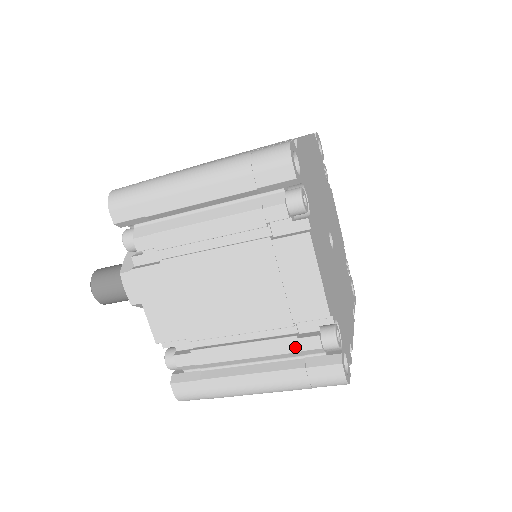
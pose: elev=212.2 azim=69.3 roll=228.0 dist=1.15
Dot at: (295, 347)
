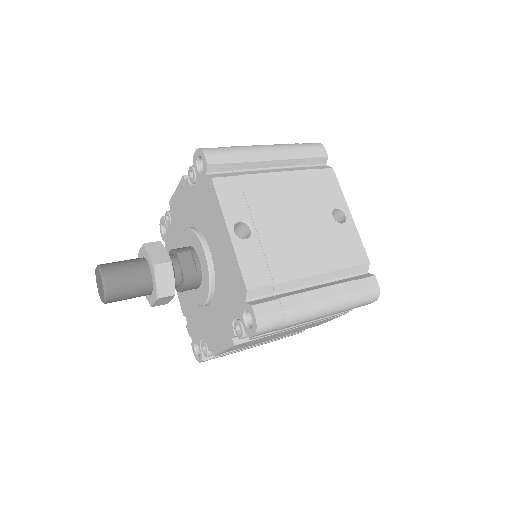
Dot at: occluded
